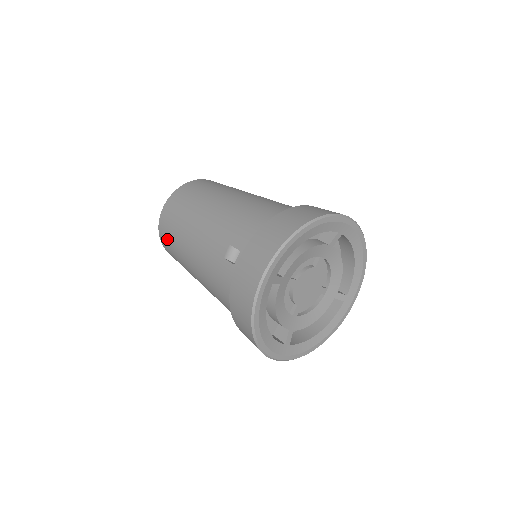
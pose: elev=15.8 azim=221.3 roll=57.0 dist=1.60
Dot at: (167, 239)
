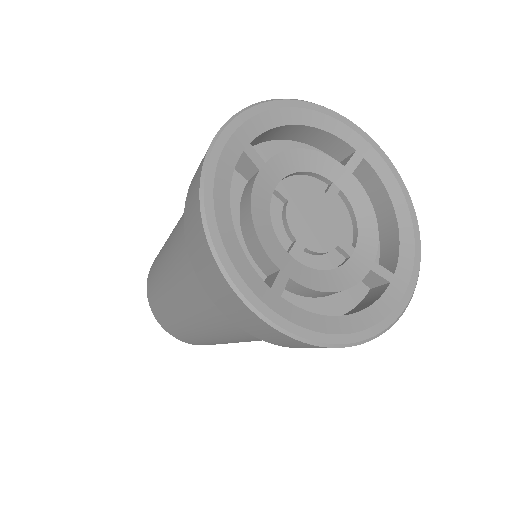
Dot at: (151, 275)
